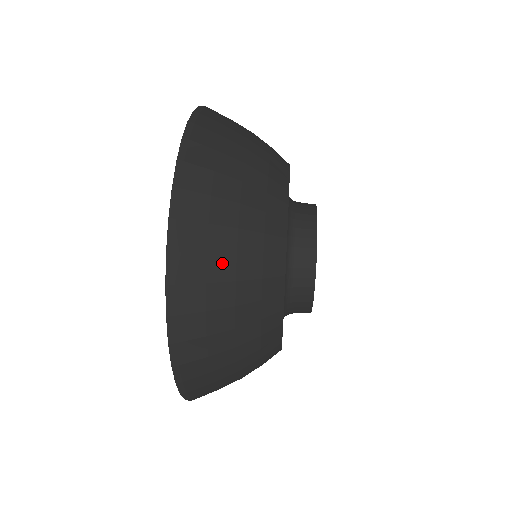
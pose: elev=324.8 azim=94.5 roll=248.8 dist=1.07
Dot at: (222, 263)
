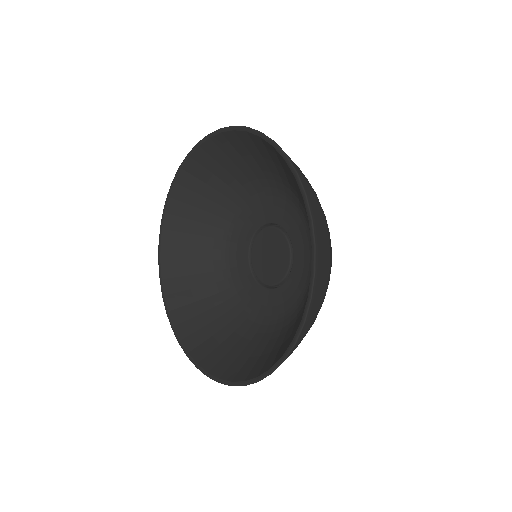
Dot at: (326, 233)
